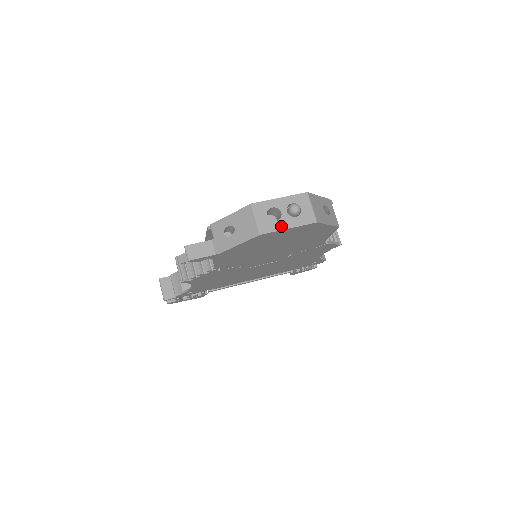
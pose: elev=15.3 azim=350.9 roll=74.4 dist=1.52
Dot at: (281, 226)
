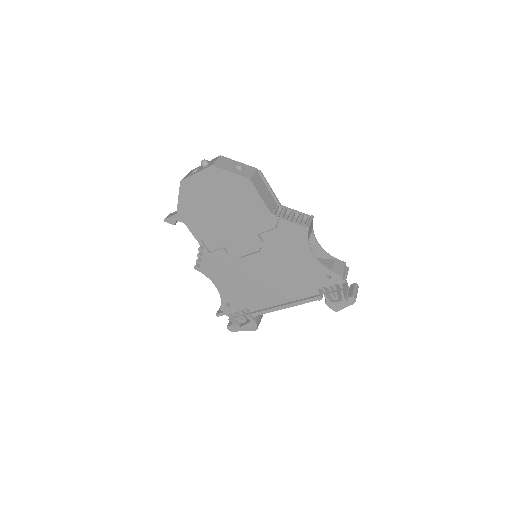
Dot at: (193, 174)
